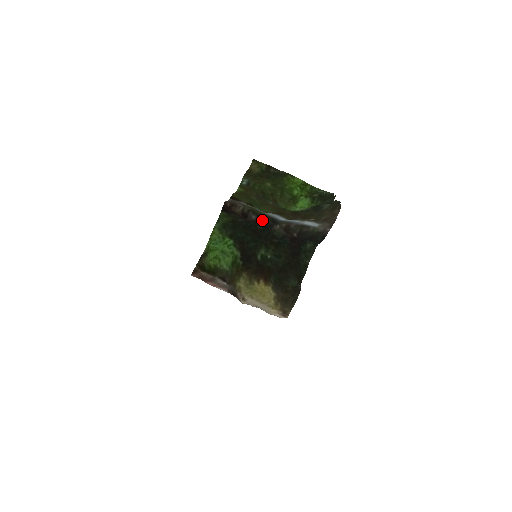
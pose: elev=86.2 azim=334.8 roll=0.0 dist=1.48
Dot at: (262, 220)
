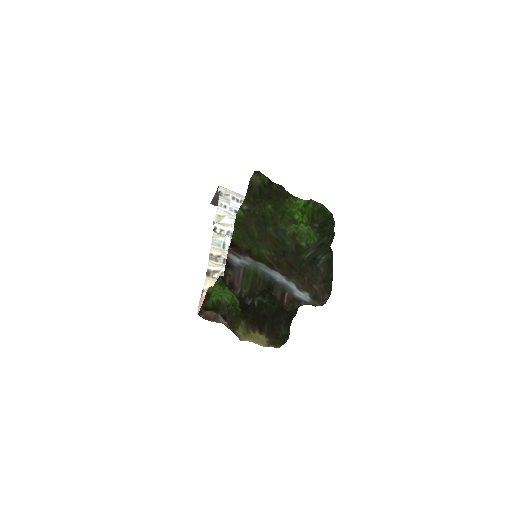
Dot at: (258, 293)
